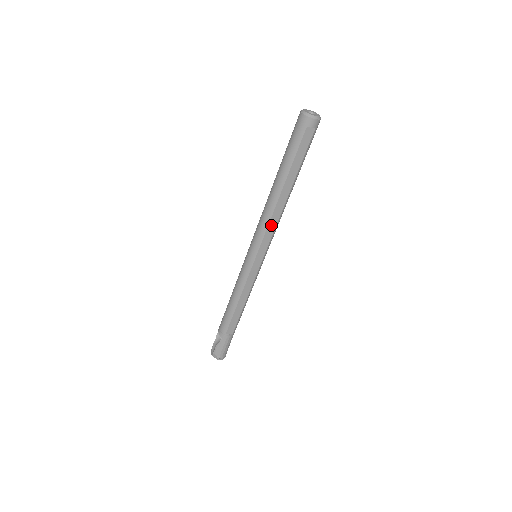
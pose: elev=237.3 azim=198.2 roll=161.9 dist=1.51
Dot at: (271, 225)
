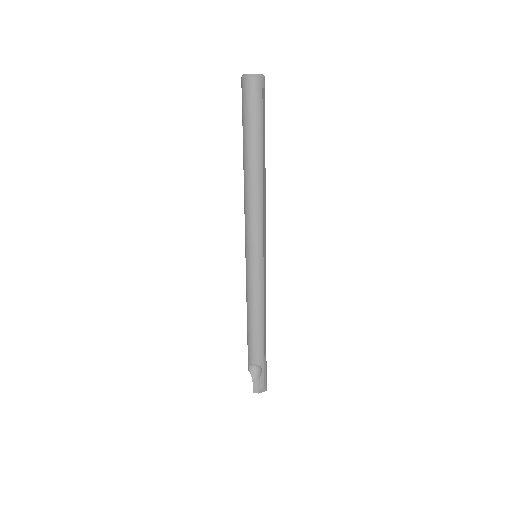
Dot at: (264, 211)
